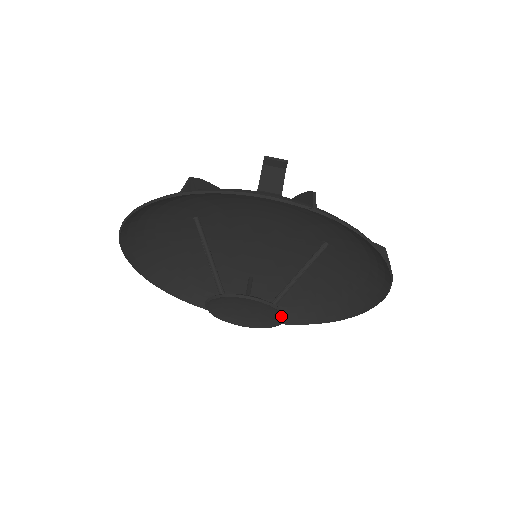
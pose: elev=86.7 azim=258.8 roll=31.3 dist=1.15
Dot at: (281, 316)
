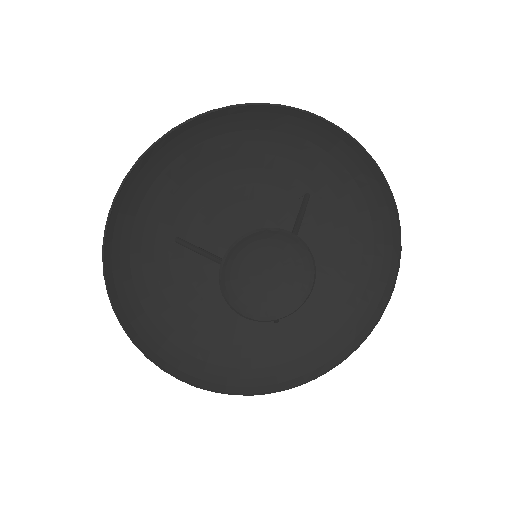
Dot at: (305, 254)
